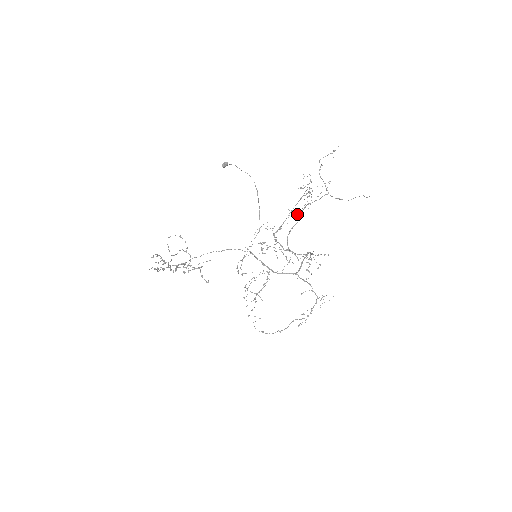
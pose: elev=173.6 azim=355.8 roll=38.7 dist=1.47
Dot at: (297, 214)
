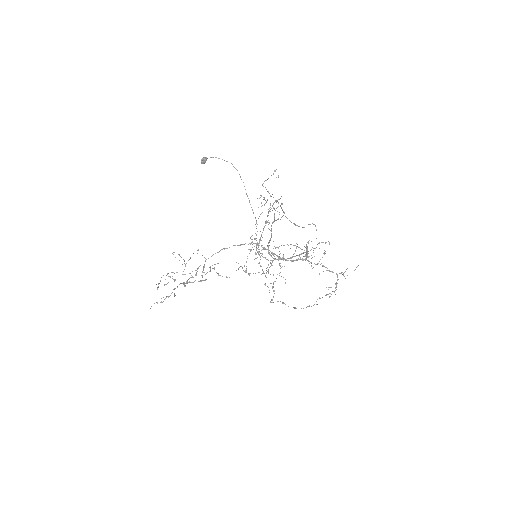
Dot at: occluded
